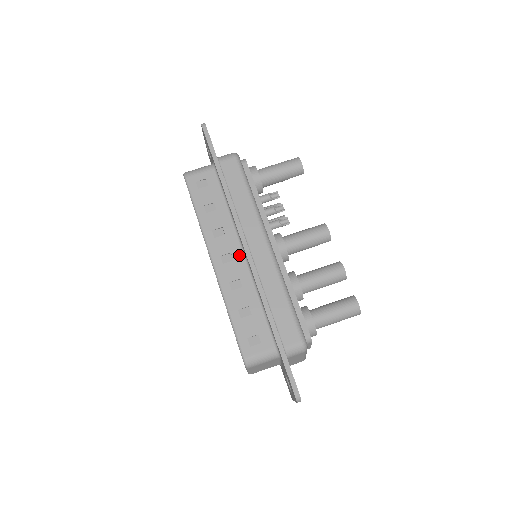
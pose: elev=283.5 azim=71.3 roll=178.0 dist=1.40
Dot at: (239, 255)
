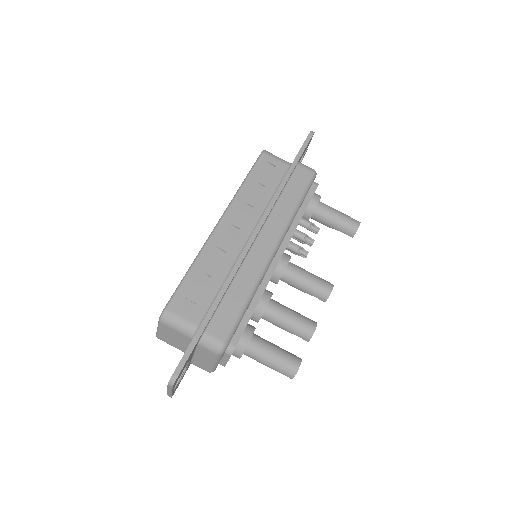
Dot at: (244, 236)
